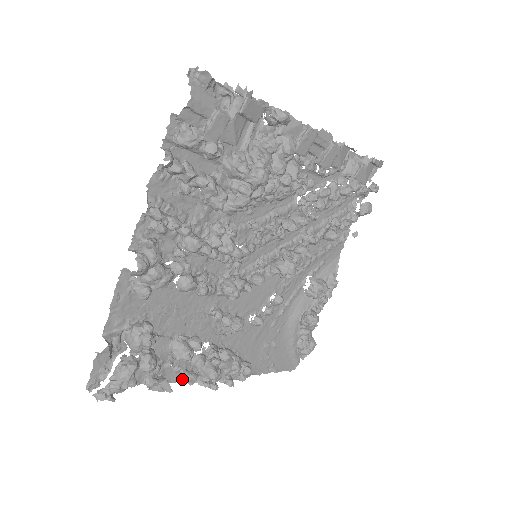
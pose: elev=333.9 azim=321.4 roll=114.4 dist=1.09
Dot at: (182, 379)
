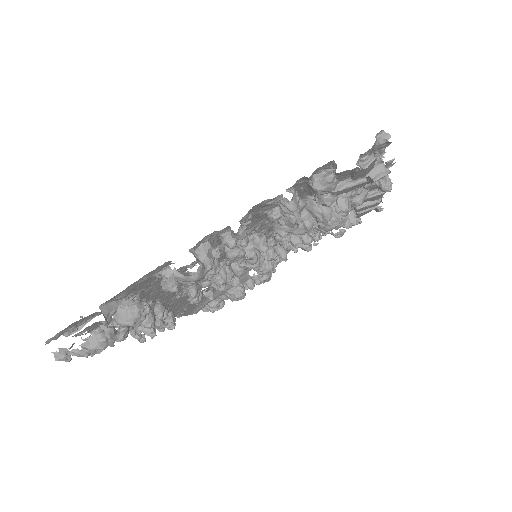
Dot at: occluded
